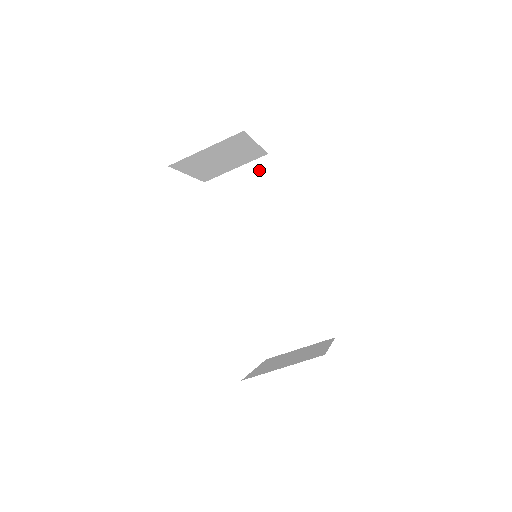
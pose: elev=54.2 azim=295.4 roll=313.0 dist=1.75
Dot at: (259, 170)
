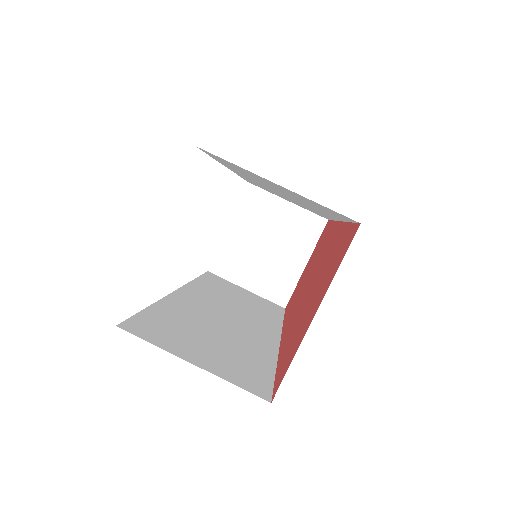
Dot at: (269, 304)
